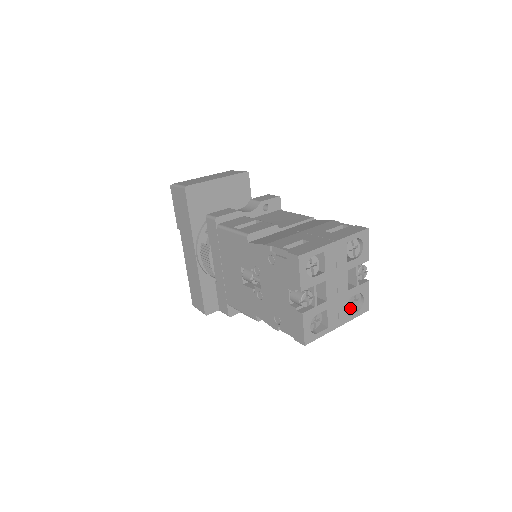
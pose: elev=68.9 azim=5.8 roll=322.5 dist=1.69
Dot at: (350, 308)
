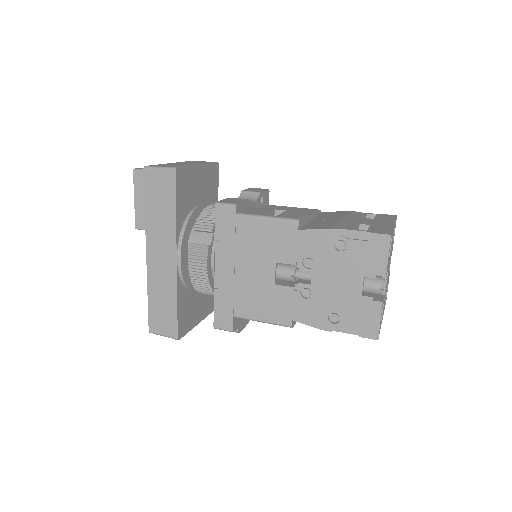
Dot at: occluded
